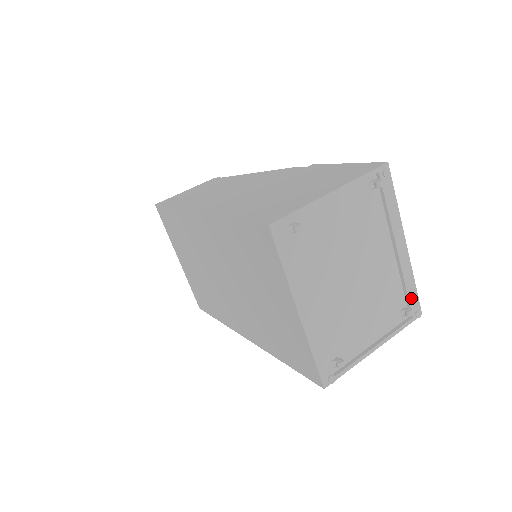
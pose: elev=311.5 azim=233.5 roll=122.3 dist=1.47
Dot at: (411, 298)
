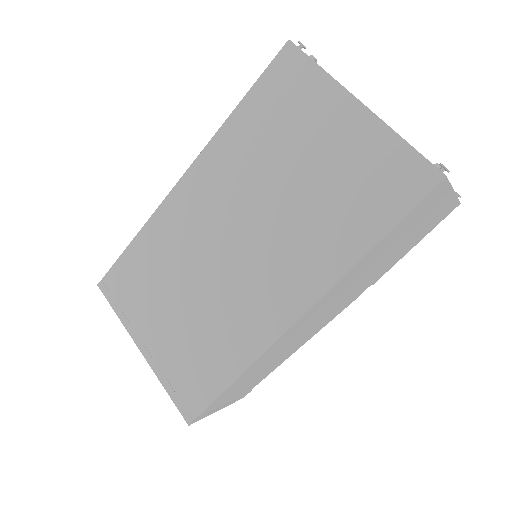
Dot at: occluded
